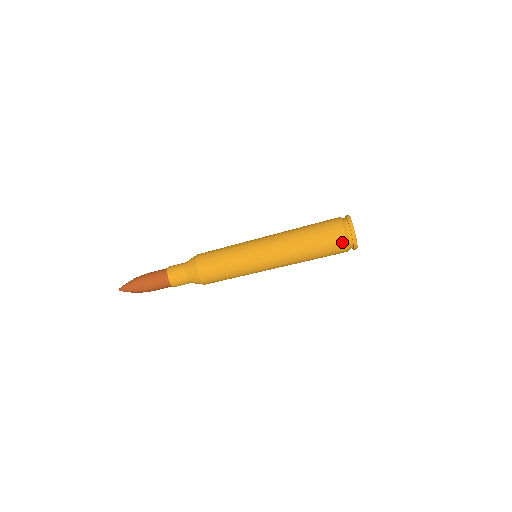
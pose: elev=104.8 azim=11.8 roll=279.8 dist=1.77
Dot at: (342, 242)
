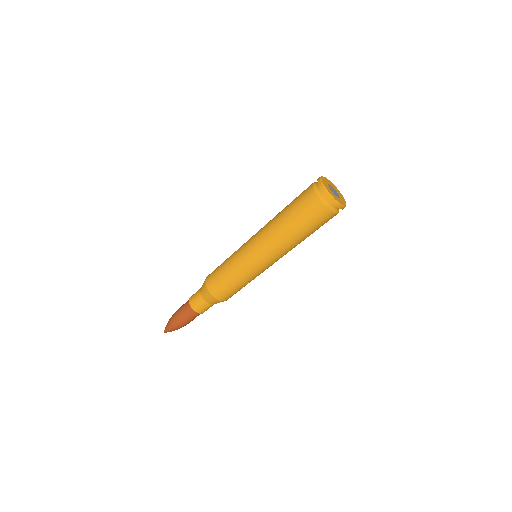
Dot at: (312, 196)
